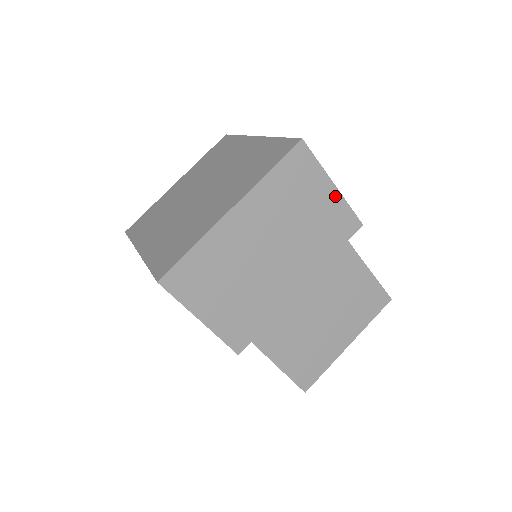
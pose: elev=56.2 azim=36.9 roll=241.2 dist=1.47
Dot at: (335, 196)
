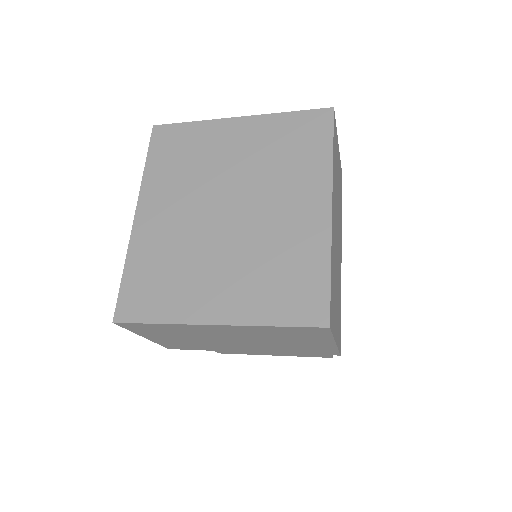
Dot at: (329, 345)
